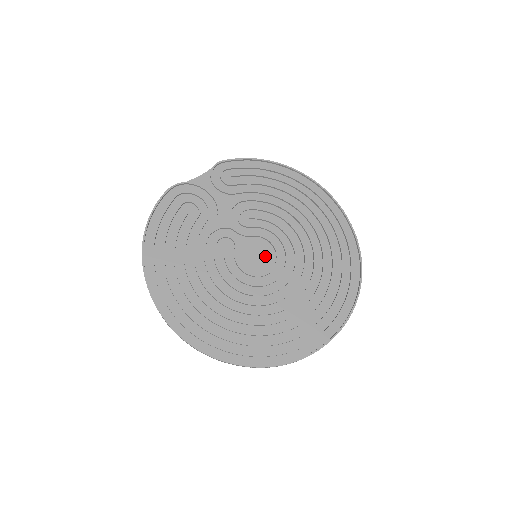
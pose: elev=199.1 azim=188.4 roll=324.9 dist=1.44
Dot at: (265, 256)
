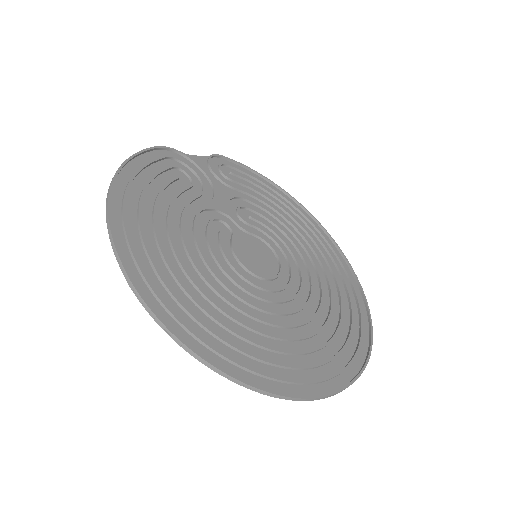
Dot at: (266, 260)
